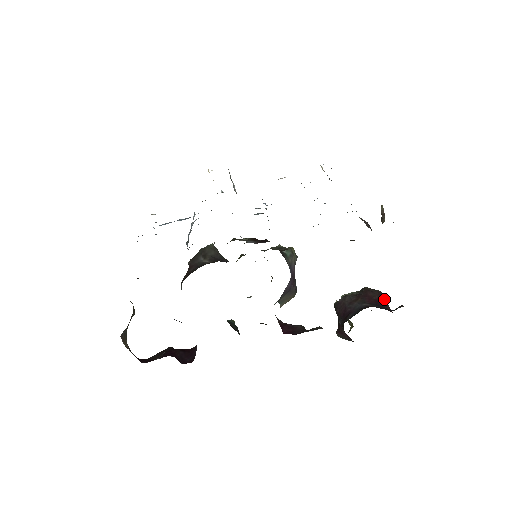
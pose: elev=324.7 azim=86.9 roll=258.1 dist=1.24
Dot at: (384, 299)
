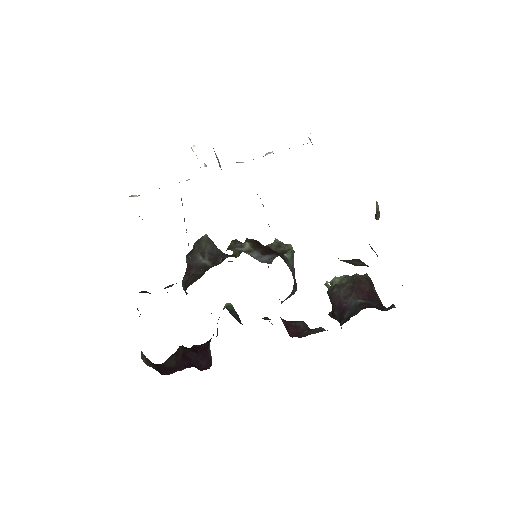
Dot at: (373, 288)
